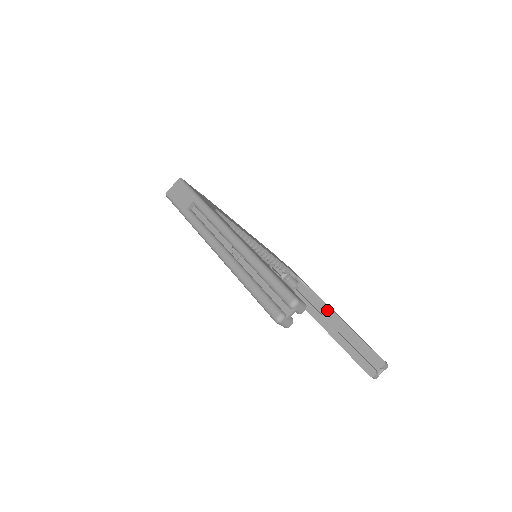
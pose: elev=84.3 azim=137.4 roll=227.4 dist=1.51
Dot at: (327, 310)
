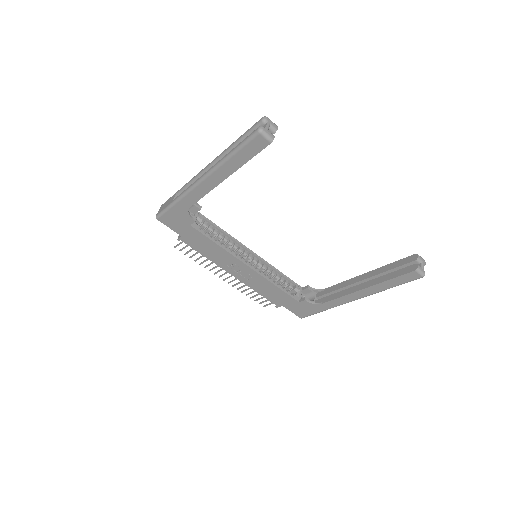
Dot at: (349, 282)
